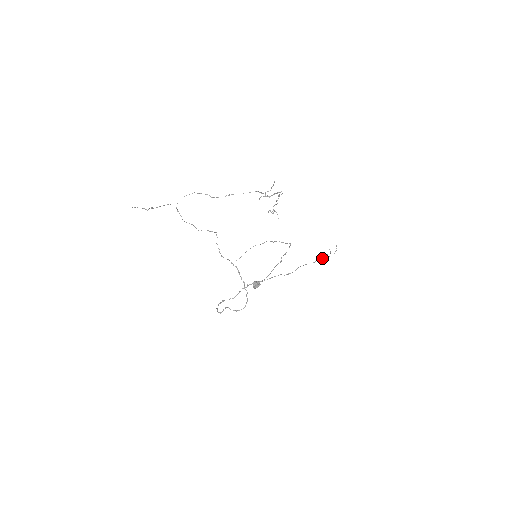
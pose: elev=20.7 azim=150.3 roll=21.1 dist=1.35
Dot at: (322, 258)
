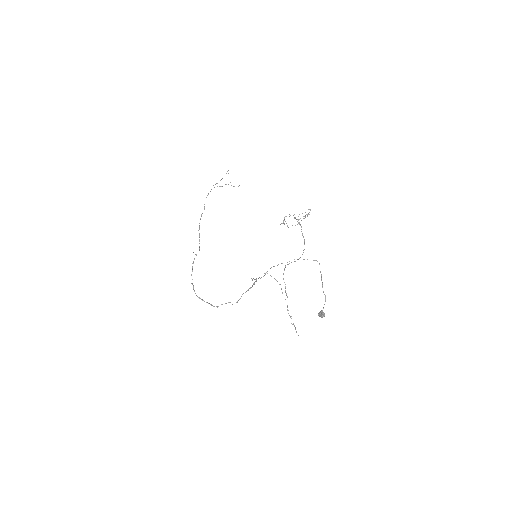
Dot at: occluded
